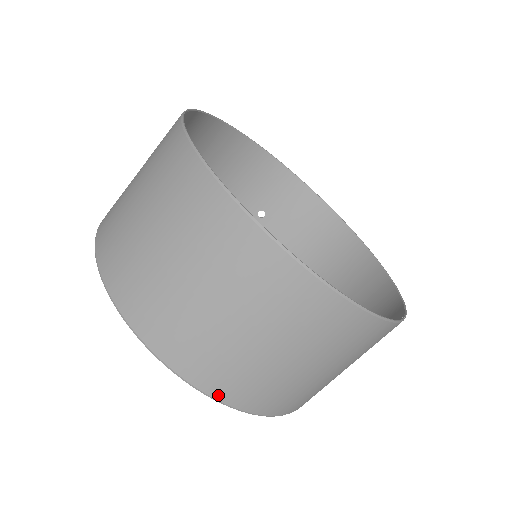
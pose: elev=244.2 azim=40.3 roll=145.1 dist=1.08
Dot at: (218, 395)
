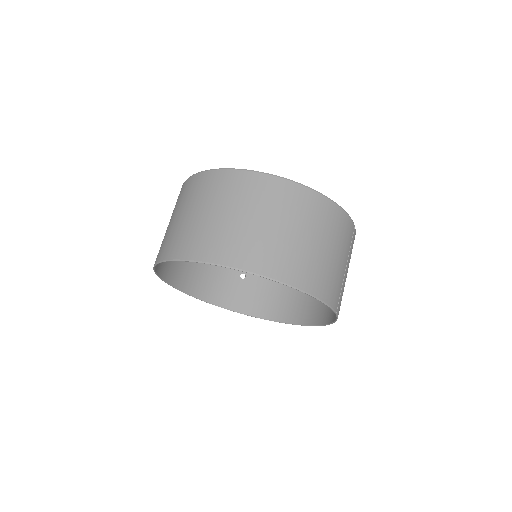
Dot at: (280, 277)
